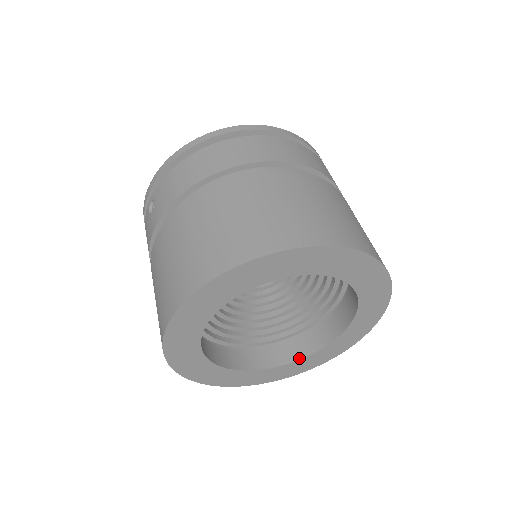
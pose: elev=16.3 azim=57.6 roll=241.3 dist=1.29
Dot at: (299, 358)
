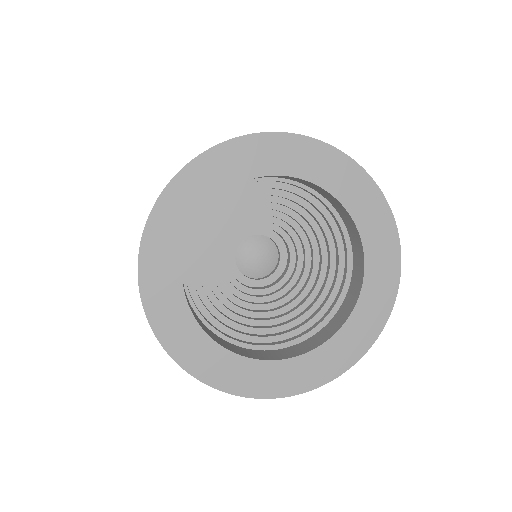
Dot at: (327, 338)
